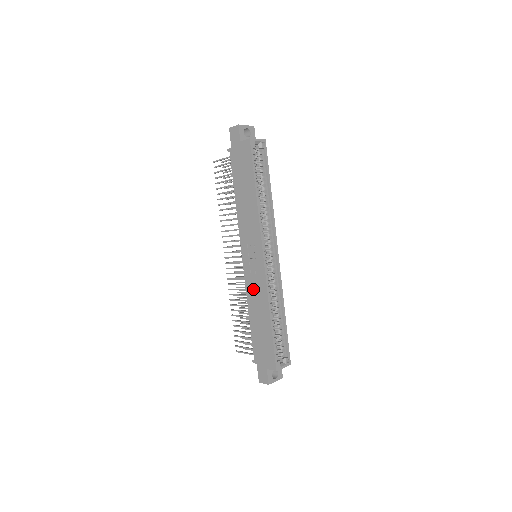
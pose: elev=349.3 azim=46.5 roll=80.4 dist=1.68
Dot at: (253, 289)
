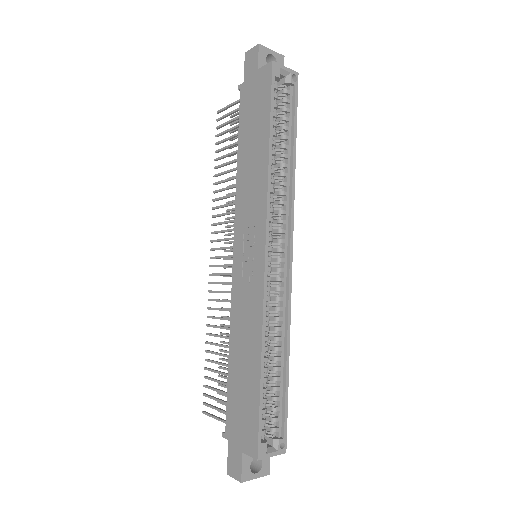
Dot at: (241, 308)
